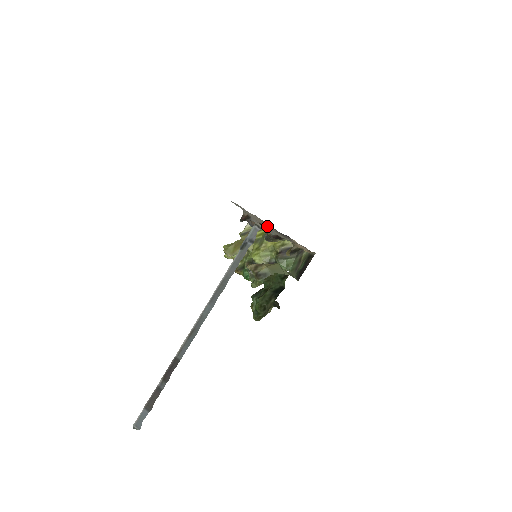
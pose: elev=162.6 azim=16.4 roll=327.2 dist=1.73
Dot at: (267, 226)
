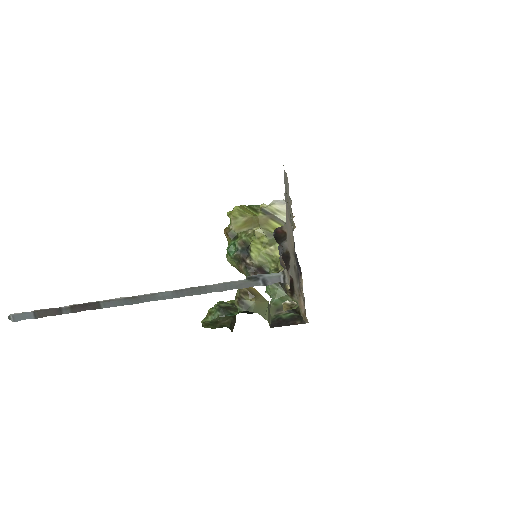
Dot at: (292, 261)
